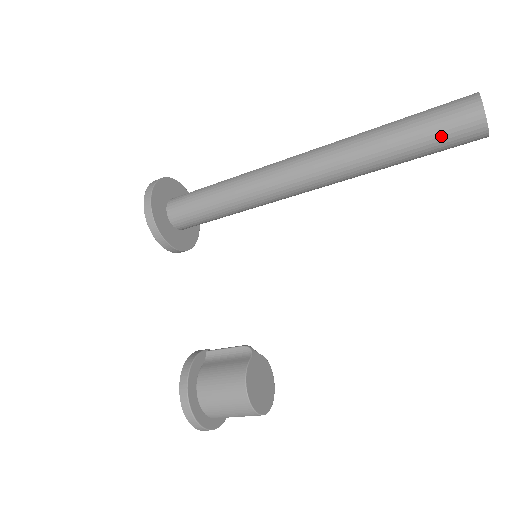
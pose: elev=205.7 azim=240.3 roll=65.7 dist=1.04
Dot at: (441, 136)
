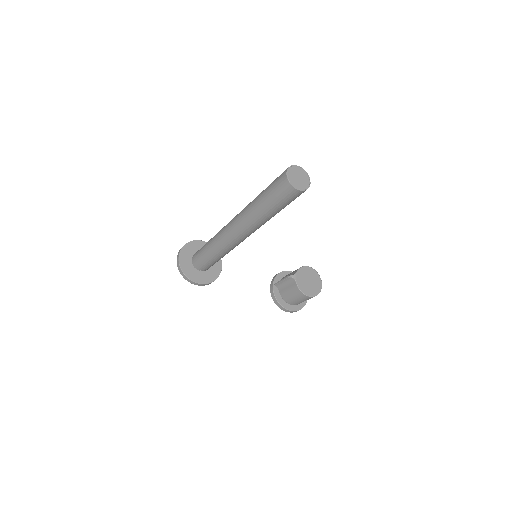
Dot at: (289, 203)
